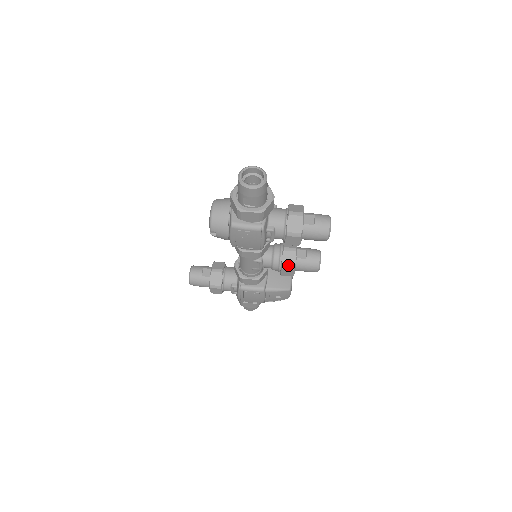
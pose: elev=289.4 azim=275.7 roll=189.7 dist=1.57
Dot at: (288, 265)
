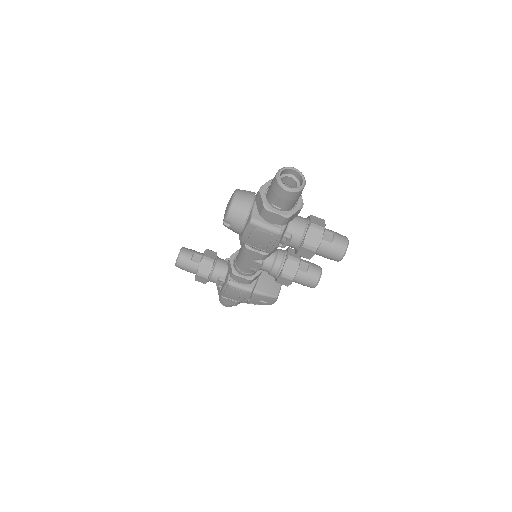
Dot at: (288, 274)
